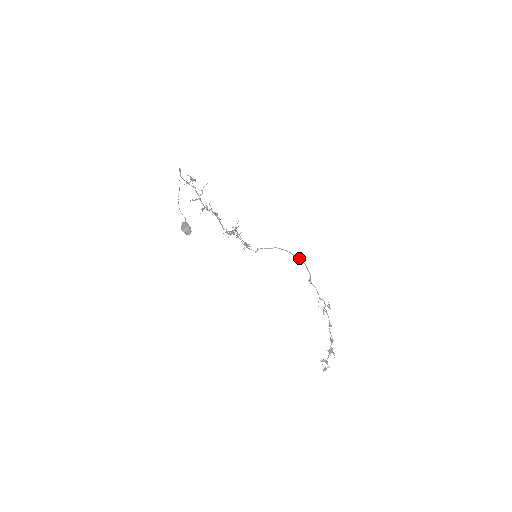
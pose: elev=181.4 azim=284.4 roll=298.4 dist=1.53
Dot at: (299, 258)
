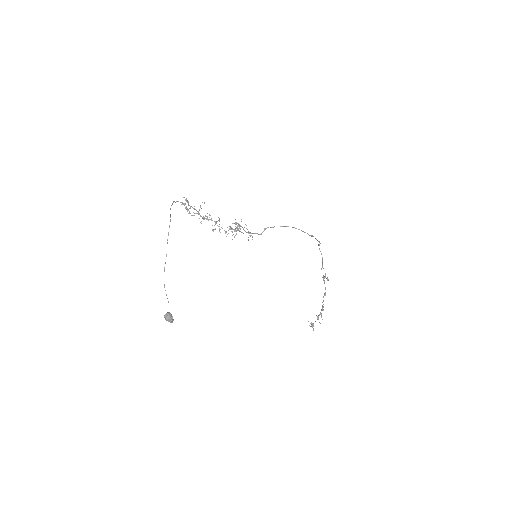
Dot at: (308, 234)
